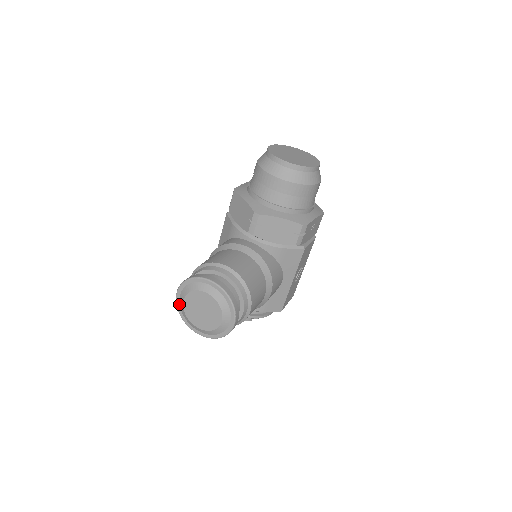
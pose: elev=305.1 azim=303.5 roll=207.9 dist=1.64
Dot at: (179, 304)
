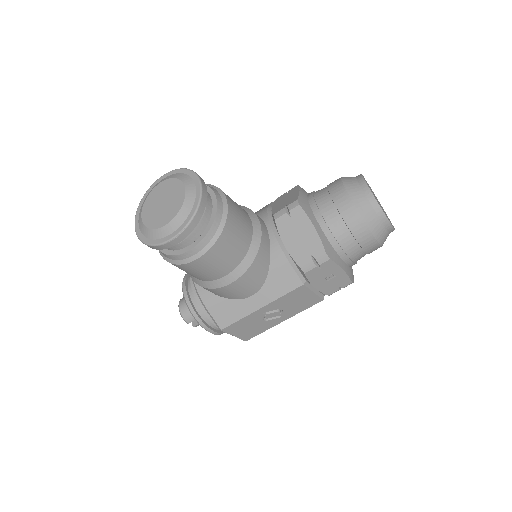
Dot at: (153, 187)
